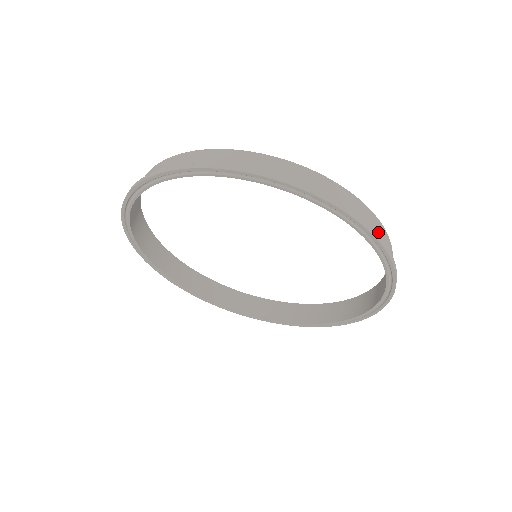
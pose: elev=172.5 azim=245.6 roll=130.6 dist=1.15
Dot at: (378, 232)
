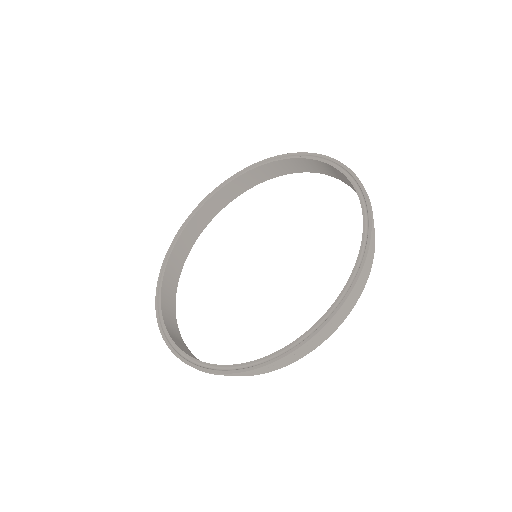
Dot at: occluded
